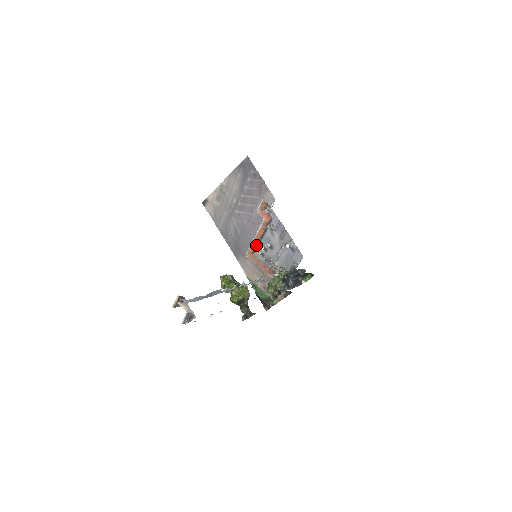
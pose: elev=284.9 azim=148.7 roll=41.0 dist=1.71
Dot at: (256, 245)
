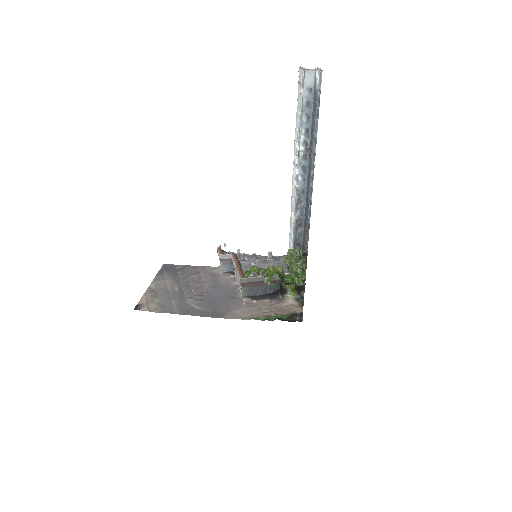
Dot at: (241, 271)
